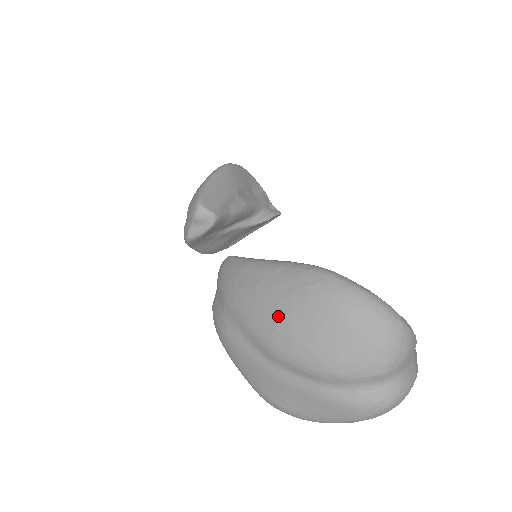
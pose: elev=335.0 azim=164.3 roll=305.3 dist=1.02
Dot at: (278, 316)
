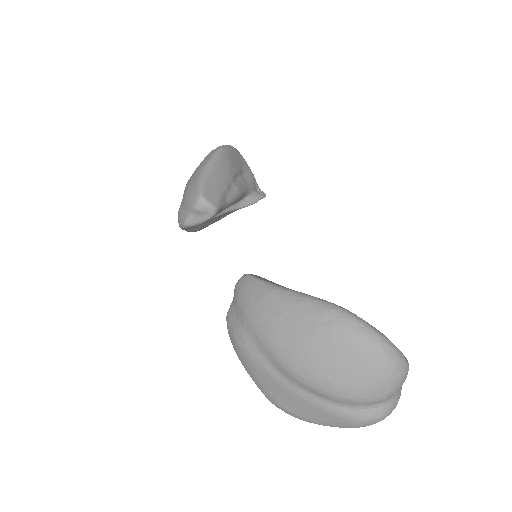
Dot at: (301, 346)
